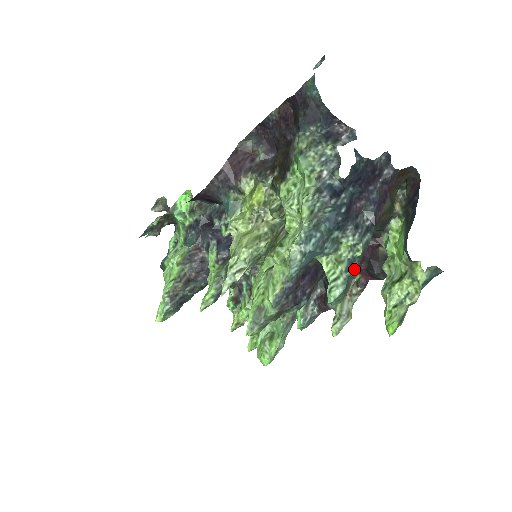
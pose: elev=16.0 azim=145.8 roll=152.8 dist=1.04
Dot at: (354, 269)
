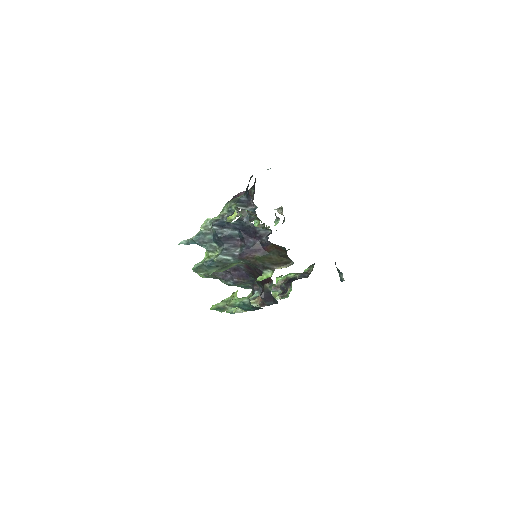
Dot at: (209, 264)
